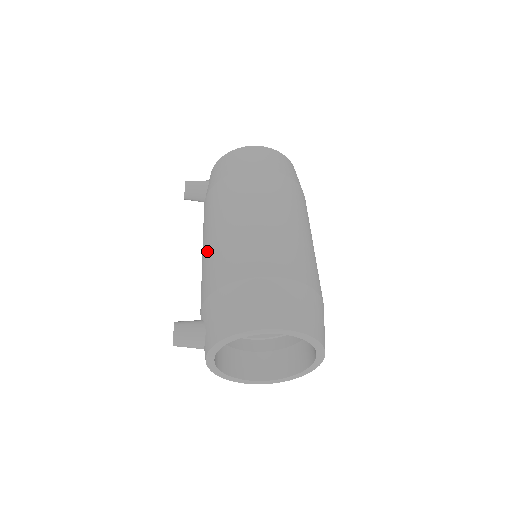
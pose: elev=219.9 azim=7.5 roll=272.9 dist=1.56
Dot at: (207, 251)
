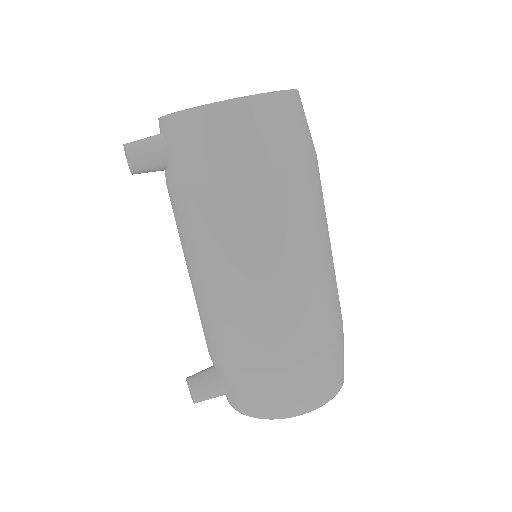
Dot at: (206, 300)
